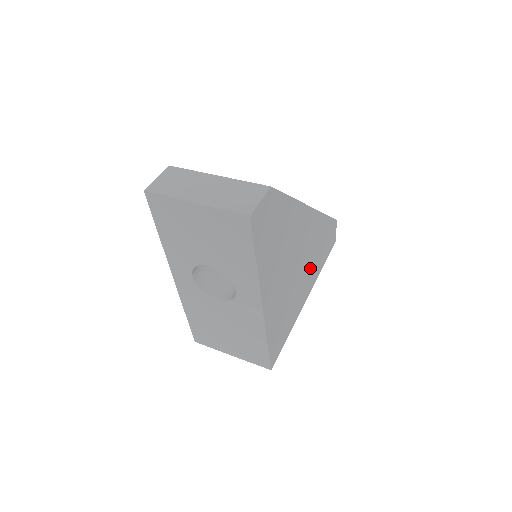
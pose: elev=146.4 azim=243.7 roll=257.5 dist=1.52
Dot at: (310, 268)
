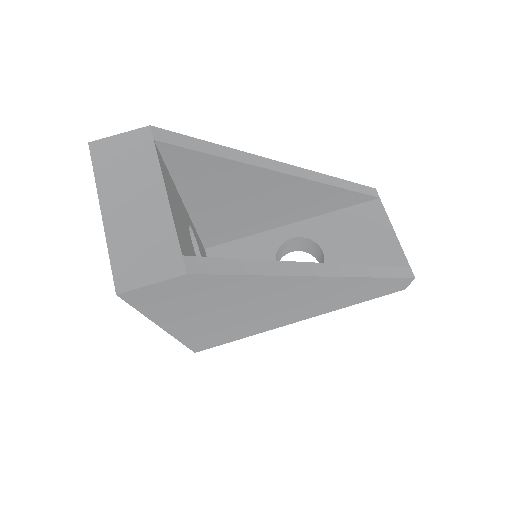
Dot at: (315, 307)
